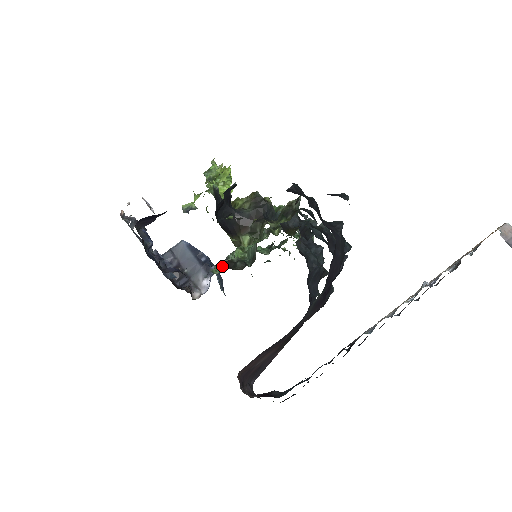
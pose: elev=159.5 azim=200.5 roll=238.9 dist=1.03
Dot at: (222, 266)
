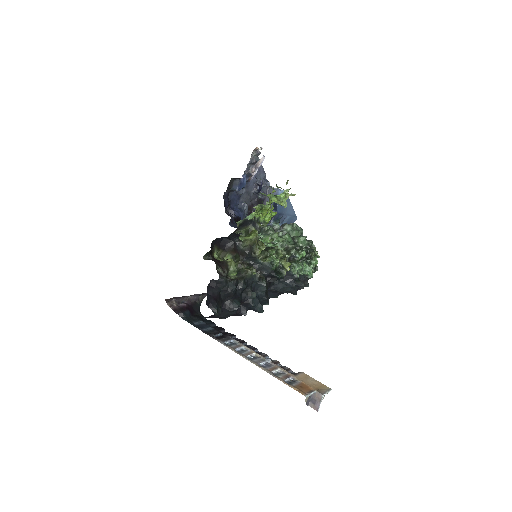
Dot at: (267, 230)
